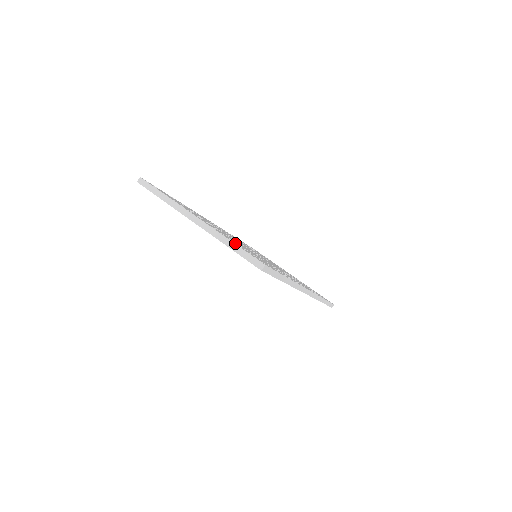
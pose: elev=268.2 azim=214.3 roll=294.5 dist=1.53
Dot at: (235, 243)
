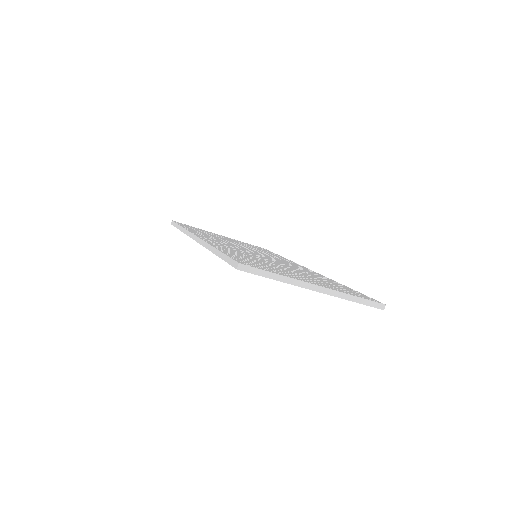
Dot at: (349, 293)
